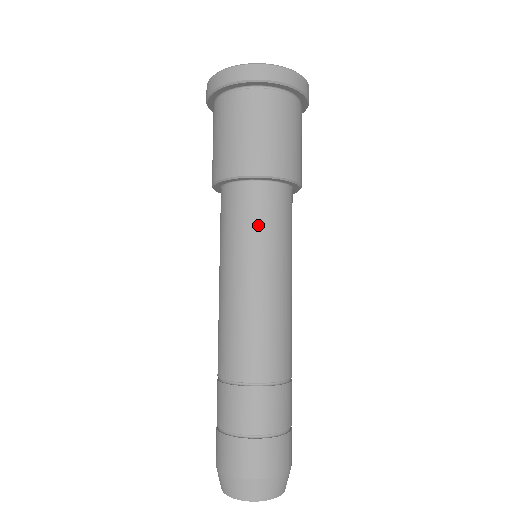
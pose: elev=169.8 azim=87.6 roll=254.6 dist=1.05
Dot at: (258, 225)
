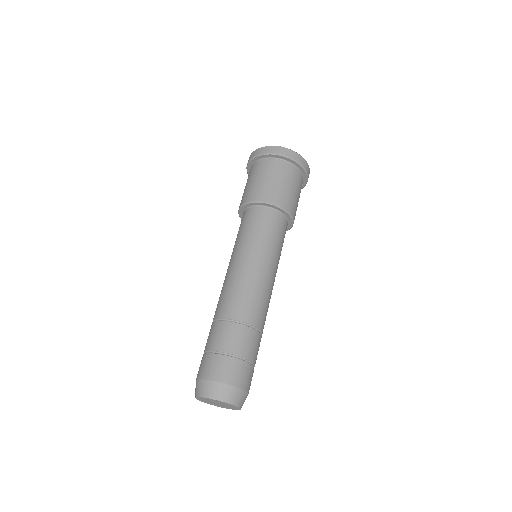
Dot at: (251, 229)
